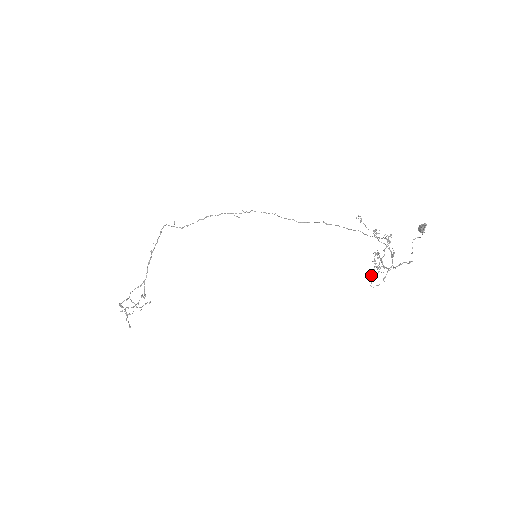
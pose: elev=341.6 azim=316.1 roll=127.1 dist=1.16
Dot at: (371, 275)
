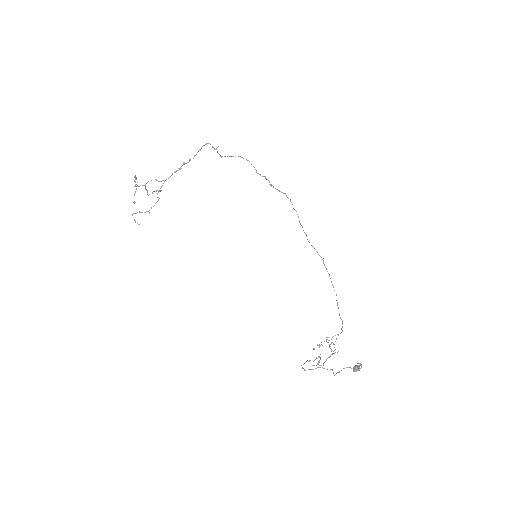
Dot at: occluded
